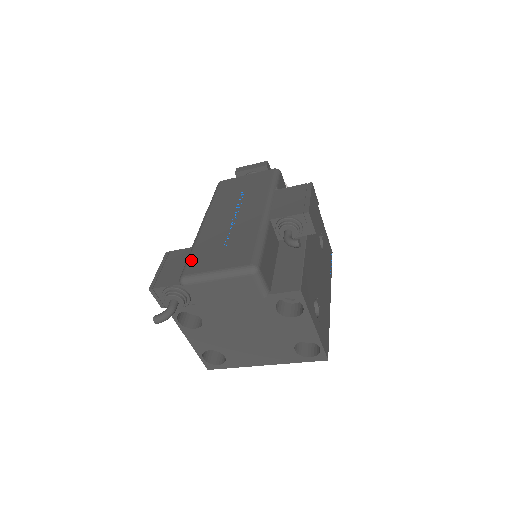
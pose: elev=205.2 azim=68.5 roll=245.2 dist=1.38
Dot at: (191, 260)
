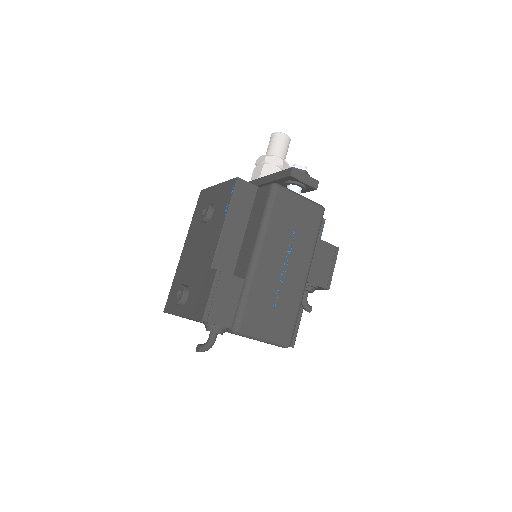
Dot at: (247, 311)
